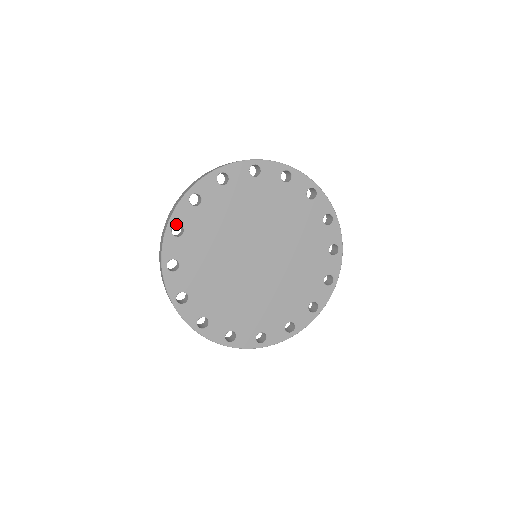
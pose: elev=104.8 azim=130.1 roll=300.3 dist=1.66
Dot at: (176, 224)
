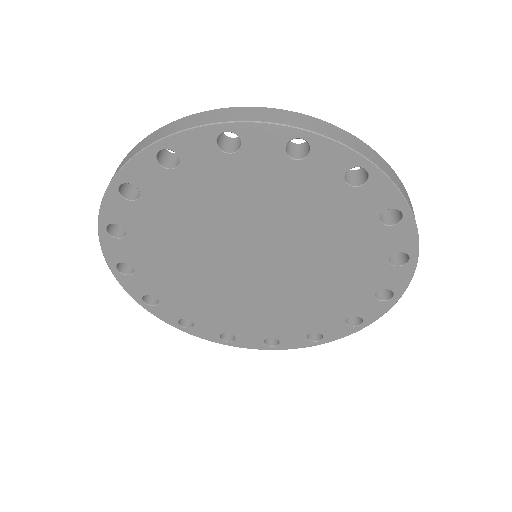
Dot at: (172, 150)
